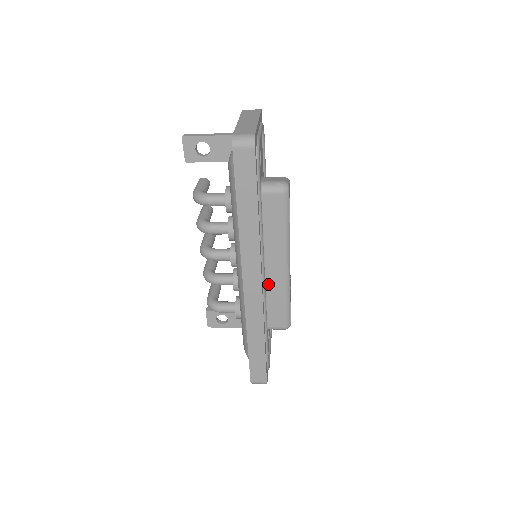
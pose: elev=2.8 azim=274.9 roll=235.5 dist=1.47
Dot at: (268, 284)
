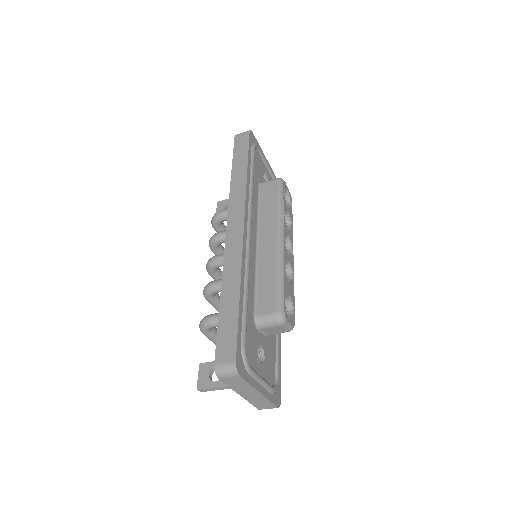
Dot at: (260, 261)
